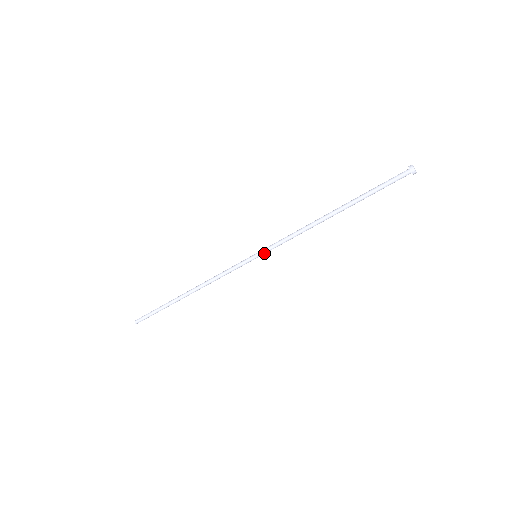
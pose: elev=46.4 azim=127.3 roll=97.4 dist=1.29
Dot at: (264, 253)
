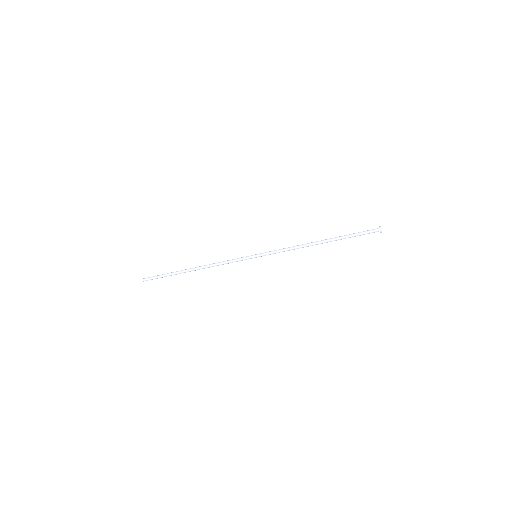
Dot at: (263, 255)
